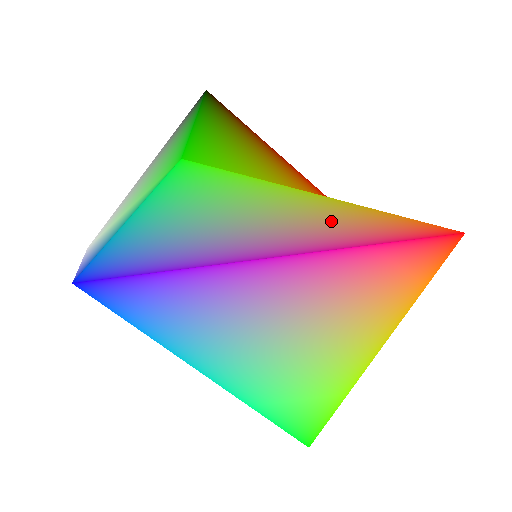
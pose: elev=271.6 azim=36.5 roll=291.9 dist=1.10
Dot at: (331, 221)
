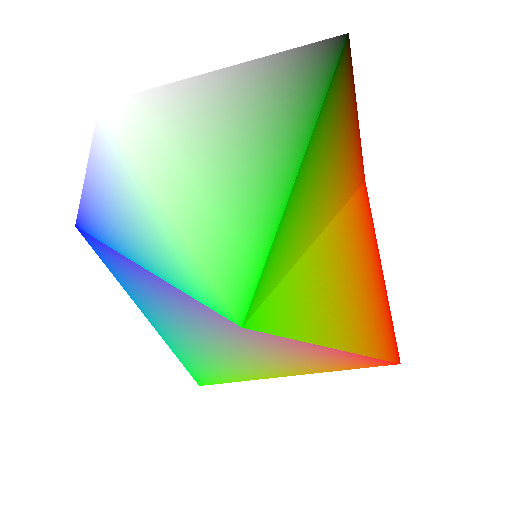
Dot at: occluded
